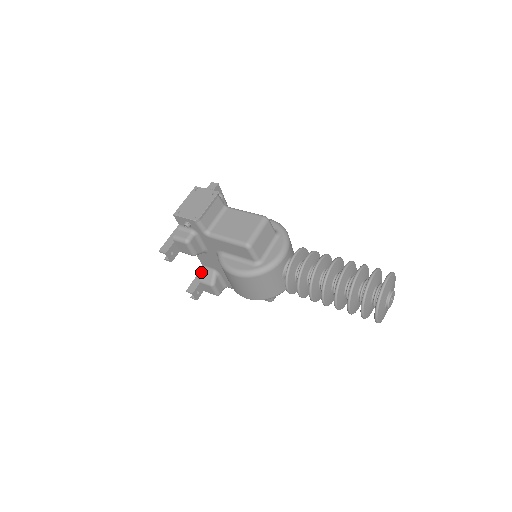
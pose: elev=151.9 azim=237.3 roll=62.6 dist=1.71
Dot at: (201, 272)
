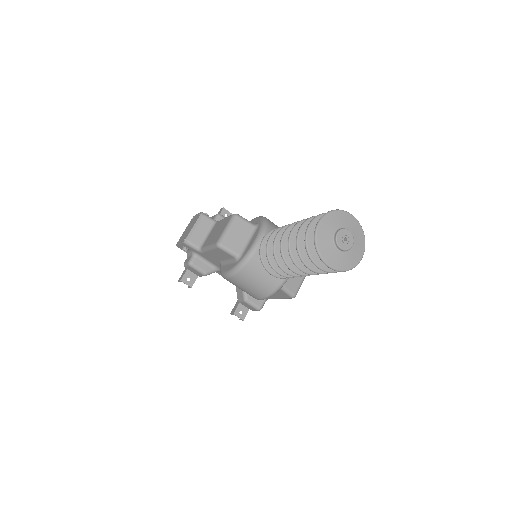
Dot at: occluded
